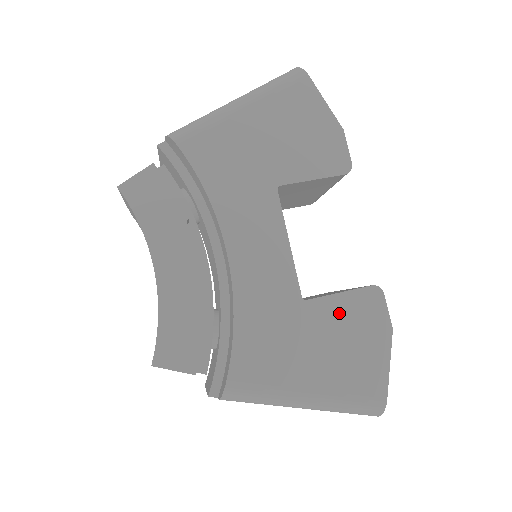
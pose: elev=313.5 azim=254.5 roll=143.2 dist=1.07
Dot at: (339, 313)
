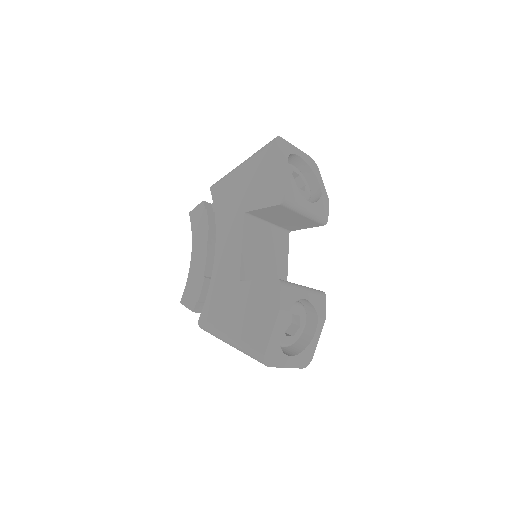
Dot at: (254, 292)
